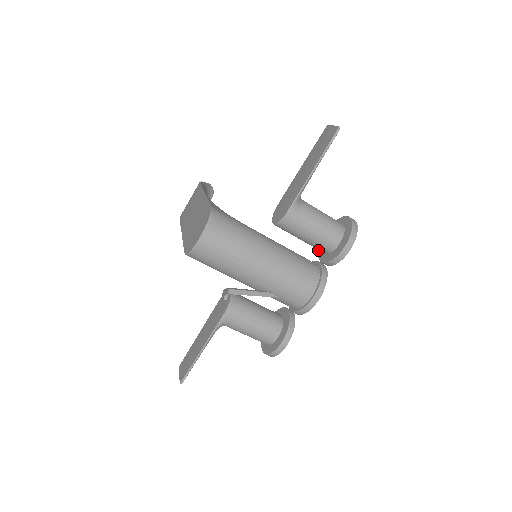
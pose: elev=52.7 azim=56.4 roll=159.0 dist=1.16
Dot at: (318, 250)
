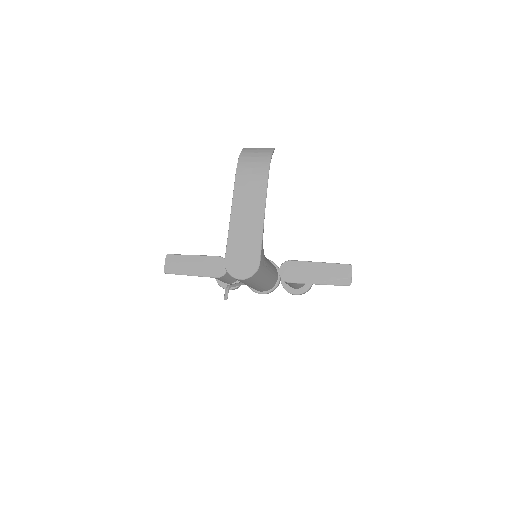
Dot at: occluded
